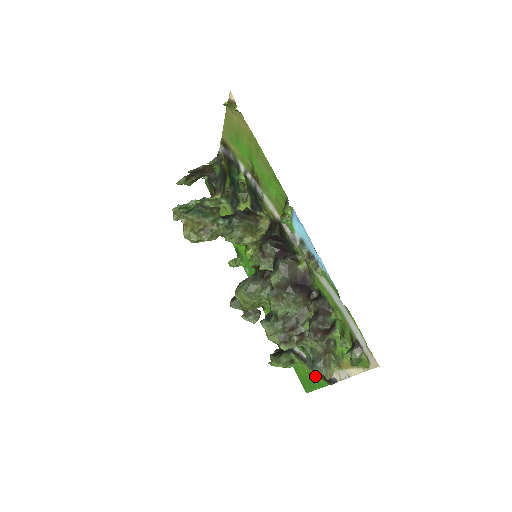
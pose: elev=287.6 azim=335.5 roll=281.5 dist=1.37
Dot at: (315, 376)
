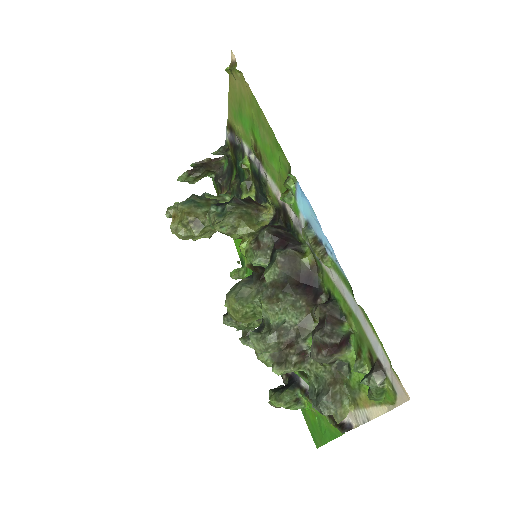
Dot at: (326, 422)
